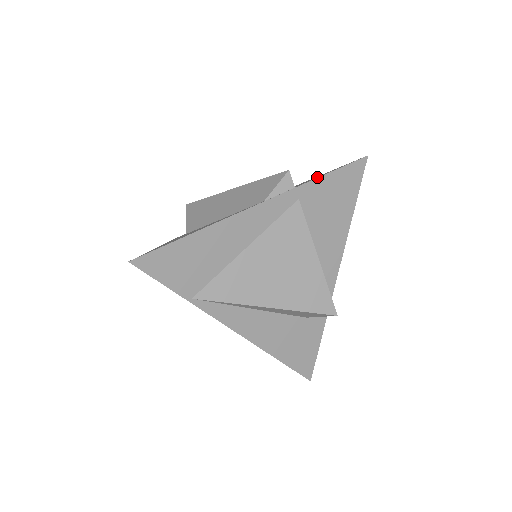
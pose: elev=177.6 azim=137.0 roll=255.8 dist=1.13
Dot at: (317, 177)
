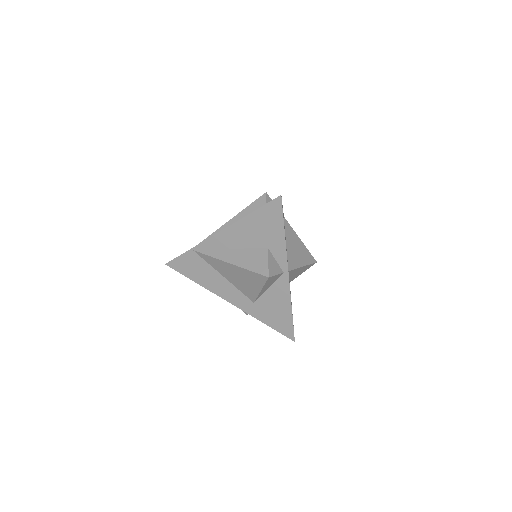
Dot at: occluded
